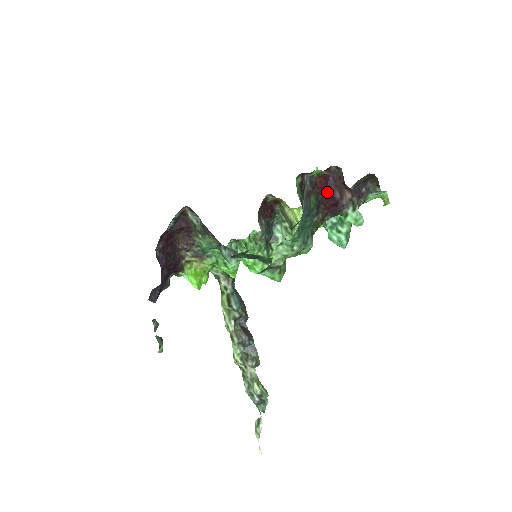
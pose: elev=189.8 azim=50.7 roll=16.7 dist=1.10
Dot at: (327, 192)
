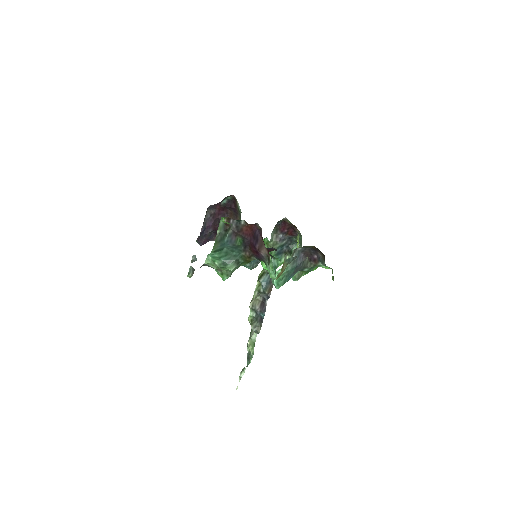
Dot at: (252, 240)
